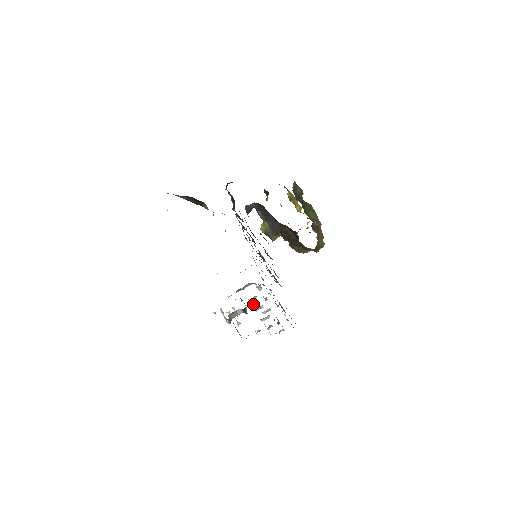
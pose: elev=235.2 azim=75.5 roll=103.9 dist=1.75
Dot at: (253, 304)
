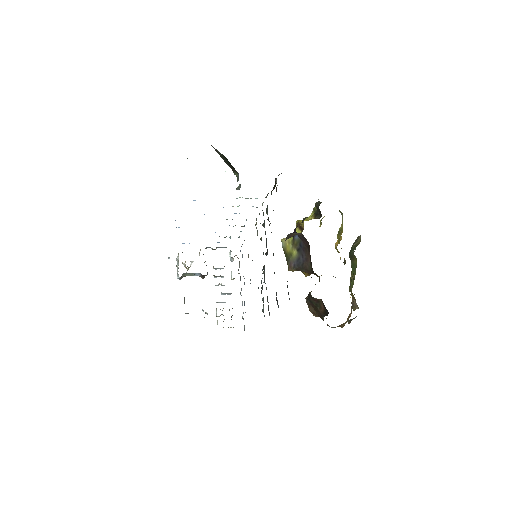
Dot at: (216, 276)
